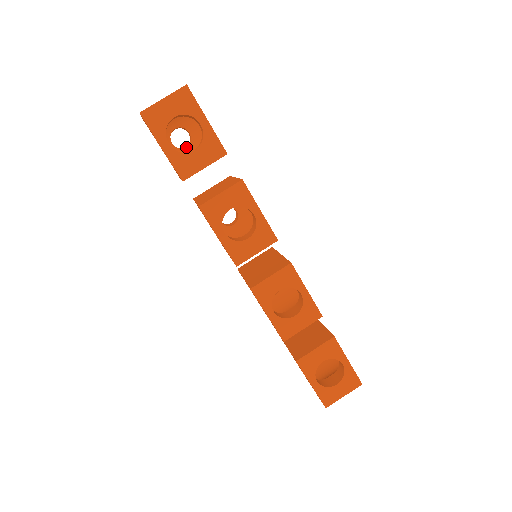
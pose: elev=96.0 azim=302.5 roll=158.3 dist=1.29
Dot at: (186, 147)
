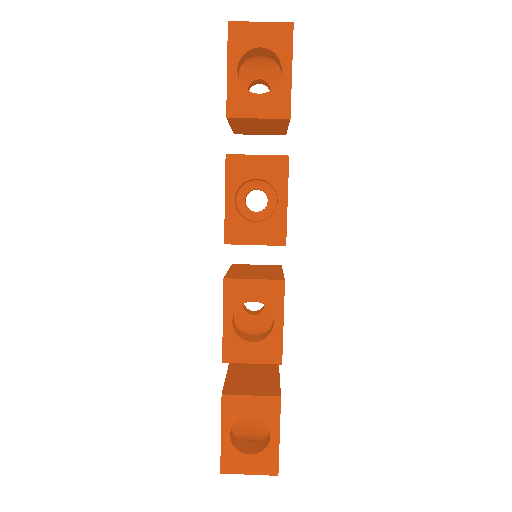
Dot at: occluded
